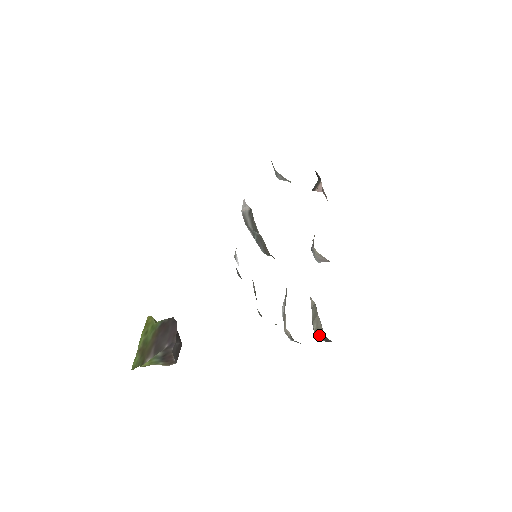
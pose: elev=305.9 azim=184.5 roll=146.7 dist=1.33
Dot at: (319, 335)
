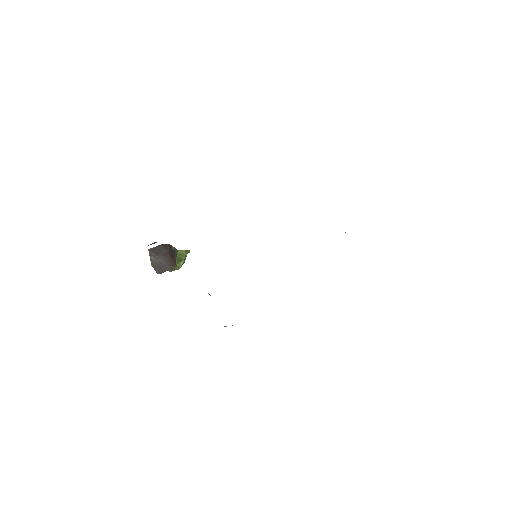
Dot at: occluded
